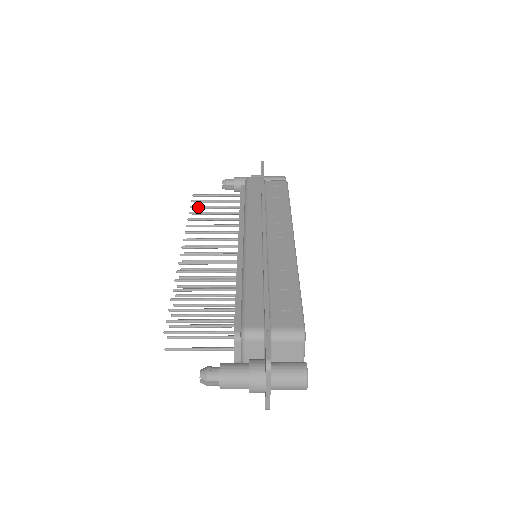
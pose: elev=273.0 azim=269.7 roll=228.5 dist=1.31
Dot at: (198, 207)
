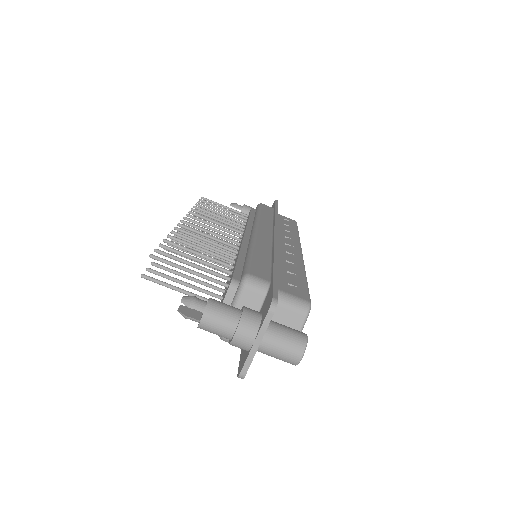
Dot at: (206, 205)
